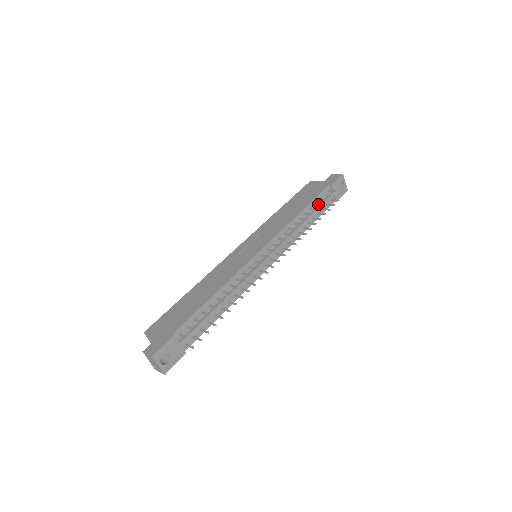
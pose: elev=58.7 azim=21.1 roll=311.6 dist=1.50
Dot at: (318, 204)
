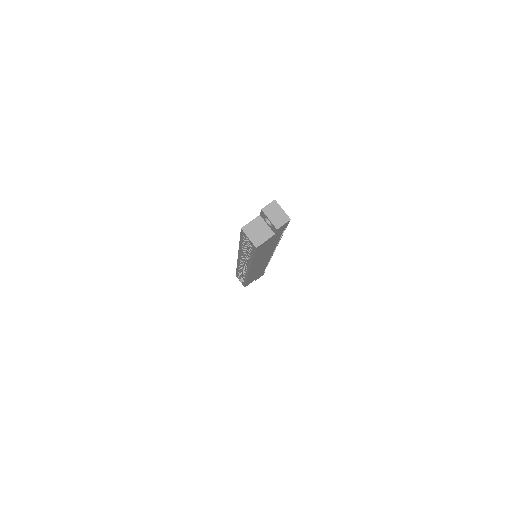
Dot at: occluded
